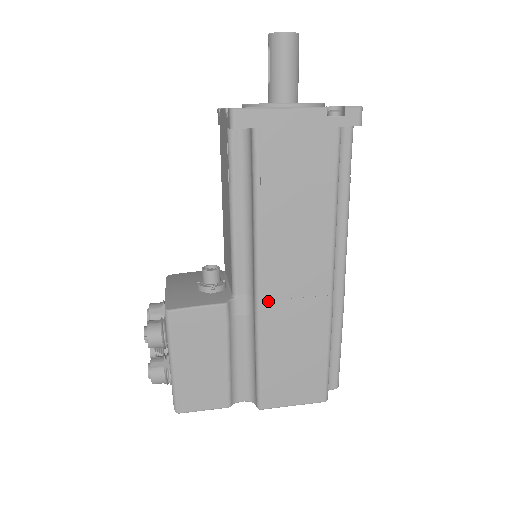
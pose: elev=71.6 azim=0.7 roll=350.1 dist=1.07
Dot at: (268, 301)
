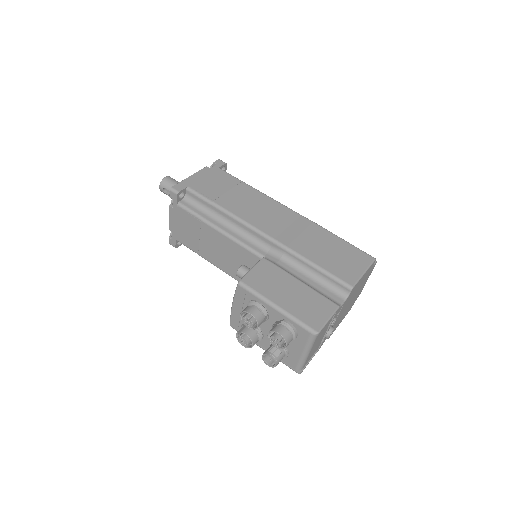
Dot at: (278, 236)
